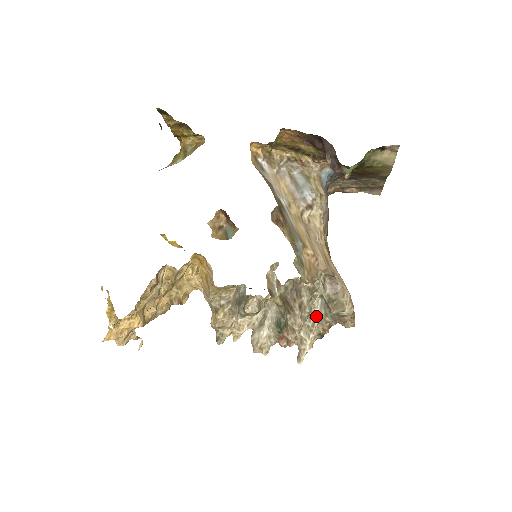
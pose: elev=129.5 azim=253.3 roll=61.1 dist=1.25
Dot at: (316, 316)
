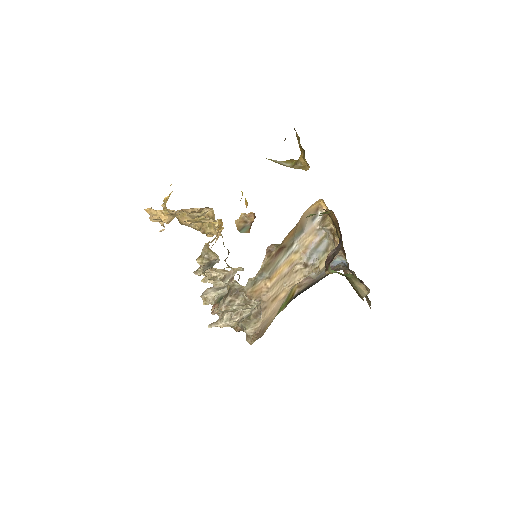
Dot at: (240, 317)
